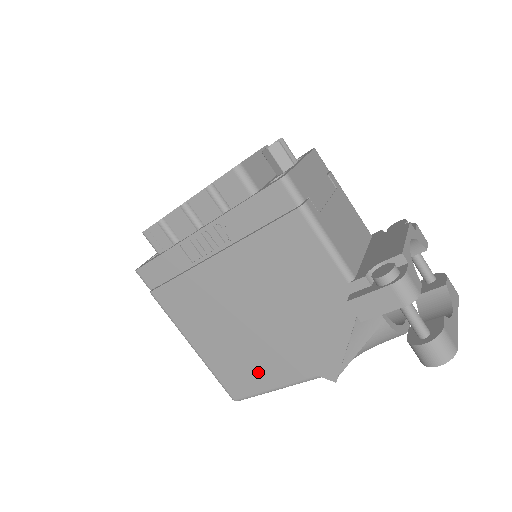
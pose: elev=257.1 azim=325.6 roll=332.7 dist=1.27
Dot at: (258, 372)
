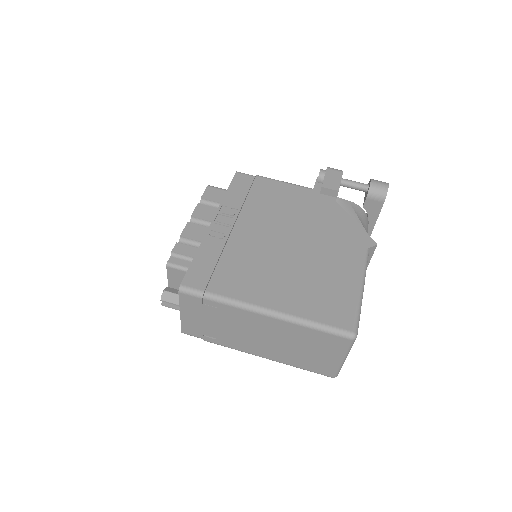
Dot at: (337, 284)
